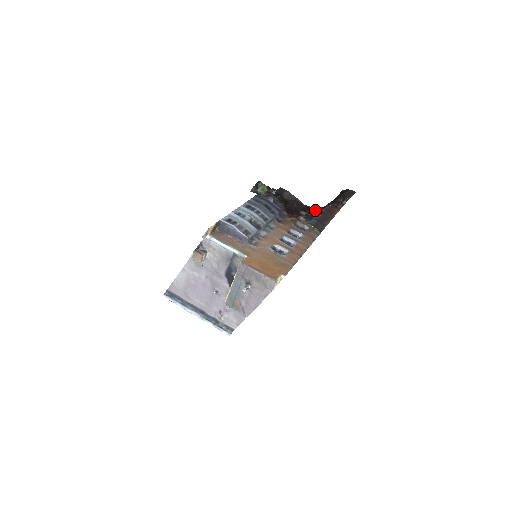
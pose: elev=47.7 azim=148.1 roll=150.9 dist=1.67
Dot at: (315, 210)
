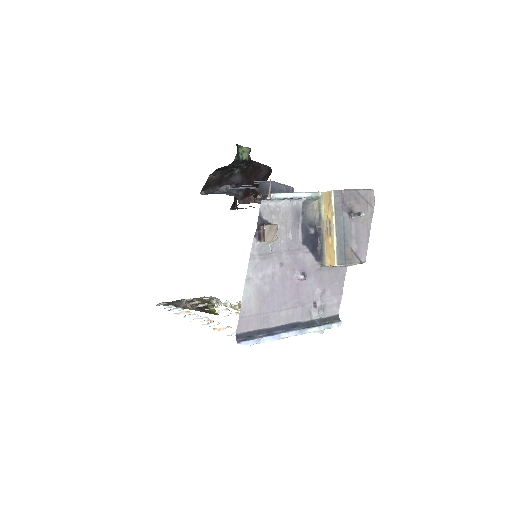
Dot at: occluded
